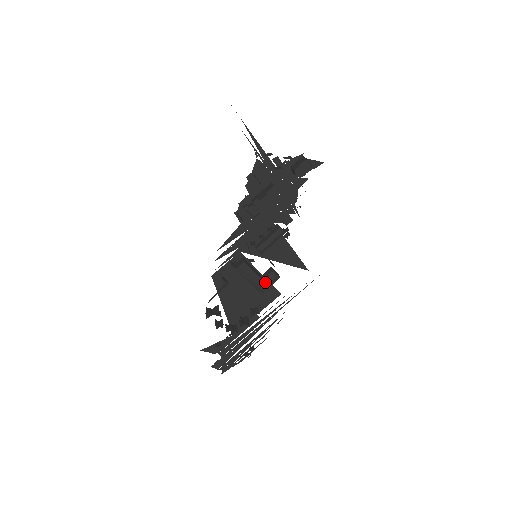
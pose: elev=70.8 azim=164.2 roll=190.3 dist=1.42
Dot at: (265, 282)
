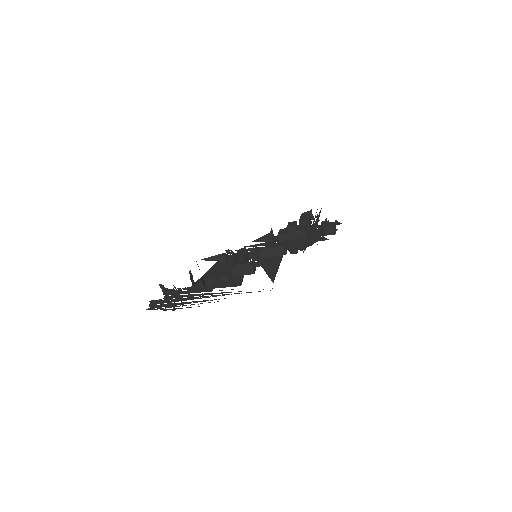
Dot at: (242, 263)
